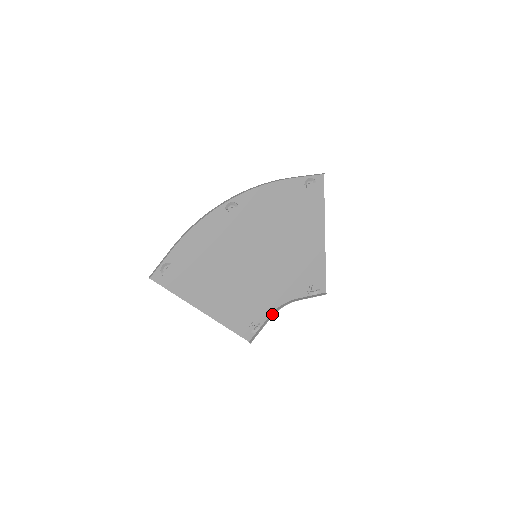
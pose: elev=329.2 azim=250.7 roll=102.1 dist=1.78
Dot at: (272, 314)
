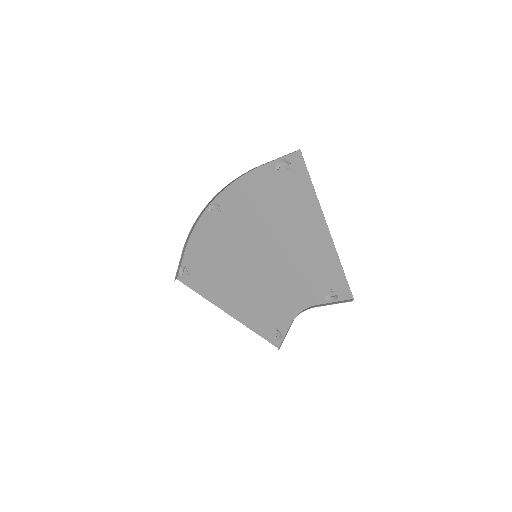
Dot at: (292, 321)
